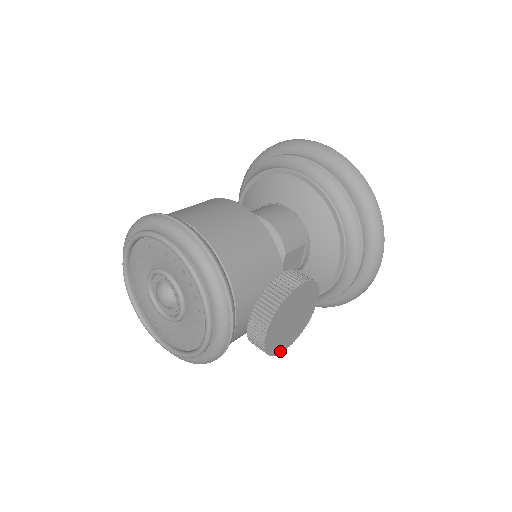
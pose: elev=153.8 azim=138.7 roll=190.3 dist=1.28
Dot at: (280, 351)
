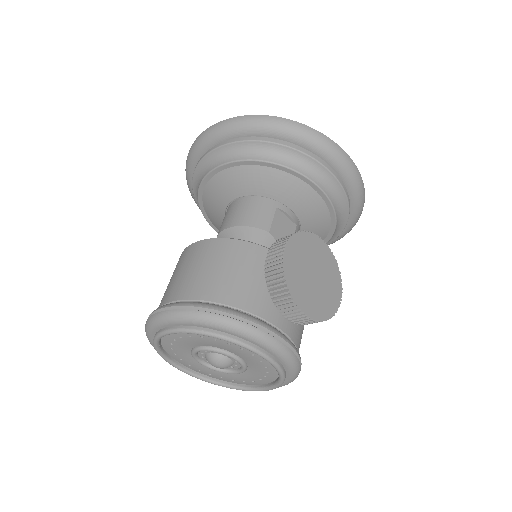
Dot at: (337, 305)
